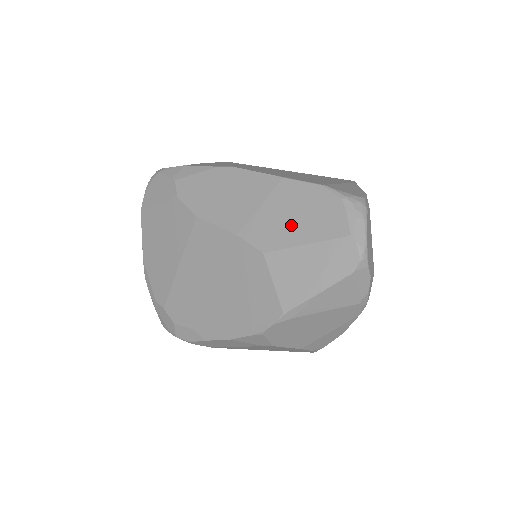
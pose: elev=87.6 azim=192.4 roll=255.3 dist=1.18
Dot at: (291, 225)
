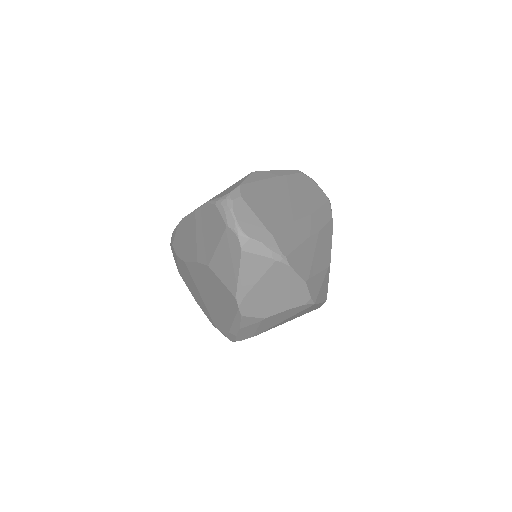
Dot at: (208, 239)
